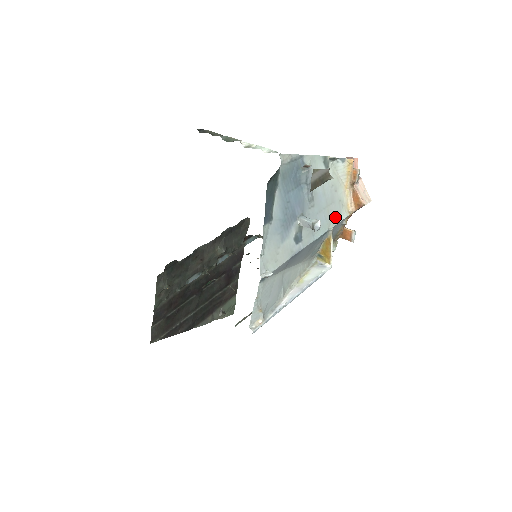
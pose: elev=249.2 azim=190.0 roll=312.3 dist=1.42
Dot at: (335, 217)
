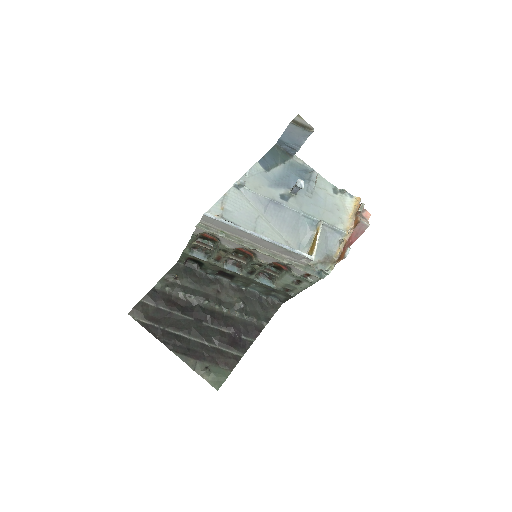
Dot at: (330, 222)
